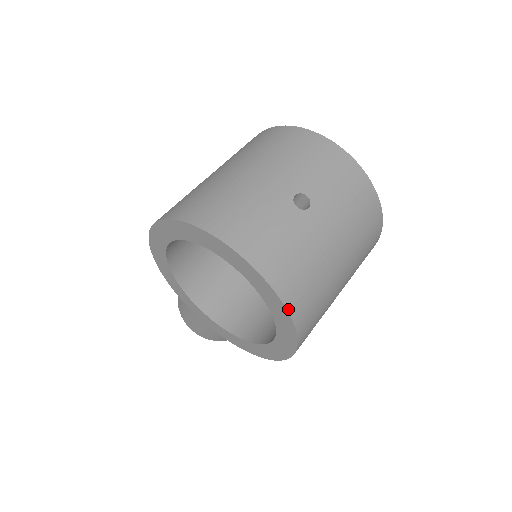
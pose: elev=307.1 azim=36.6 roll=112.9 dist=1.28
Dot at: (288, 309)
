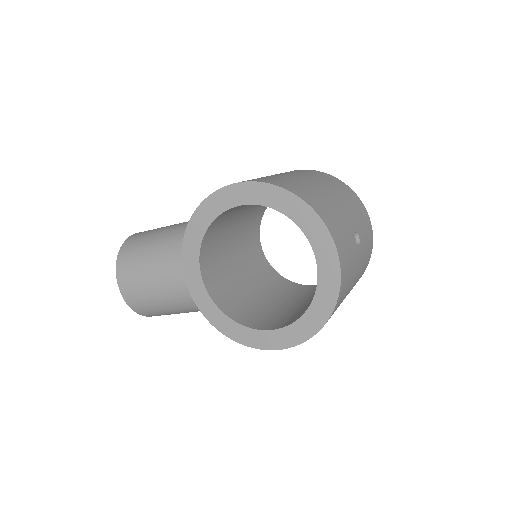
Dot at: (334, 309)
